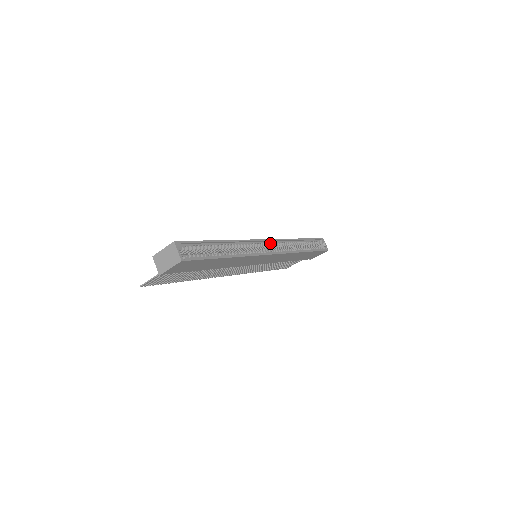
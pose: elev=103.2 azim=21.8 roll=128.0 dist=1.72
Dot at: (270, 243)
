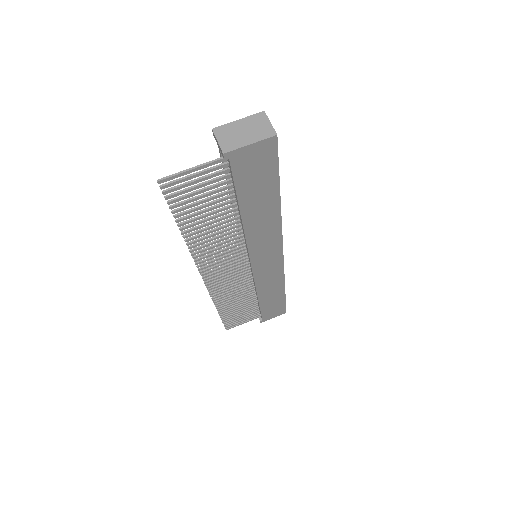
Dot at: occluded
